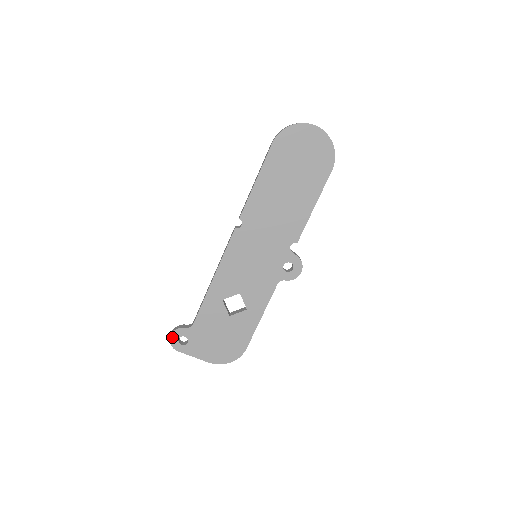
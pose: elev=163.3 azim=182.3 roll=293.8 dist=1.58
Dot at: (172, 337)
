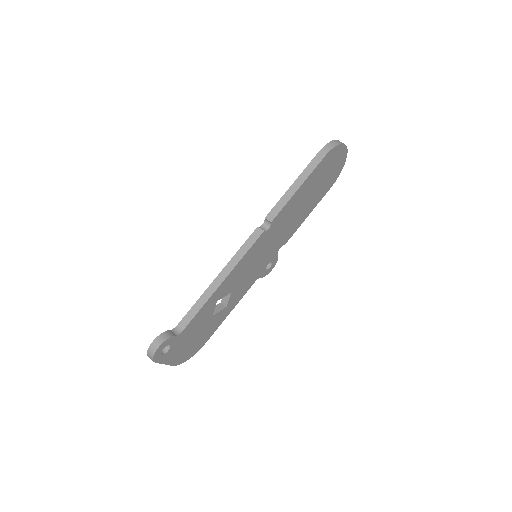
Dot at: (159, 349)
